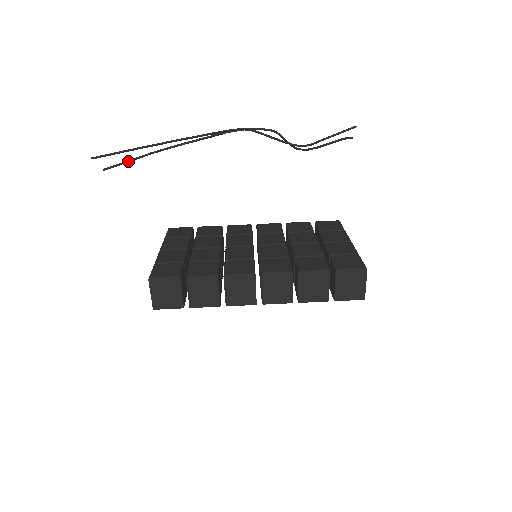
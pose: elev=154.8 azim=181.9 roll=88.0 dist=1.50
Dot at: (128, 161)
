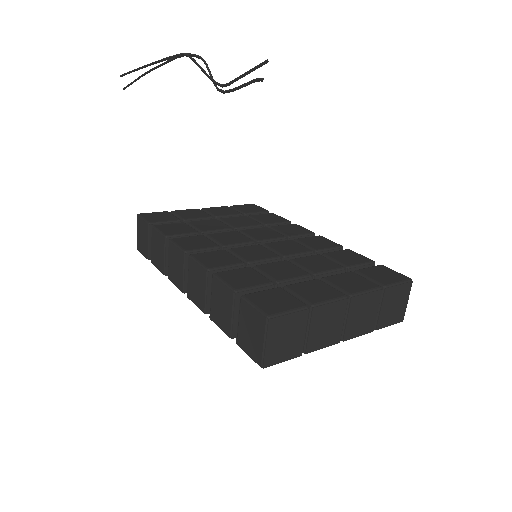
Dot at: (132, 82)
